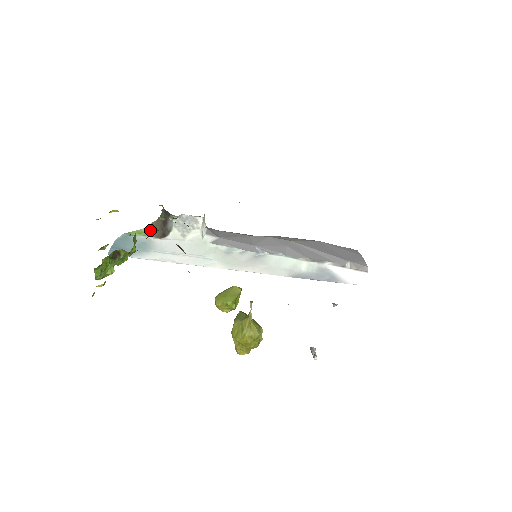
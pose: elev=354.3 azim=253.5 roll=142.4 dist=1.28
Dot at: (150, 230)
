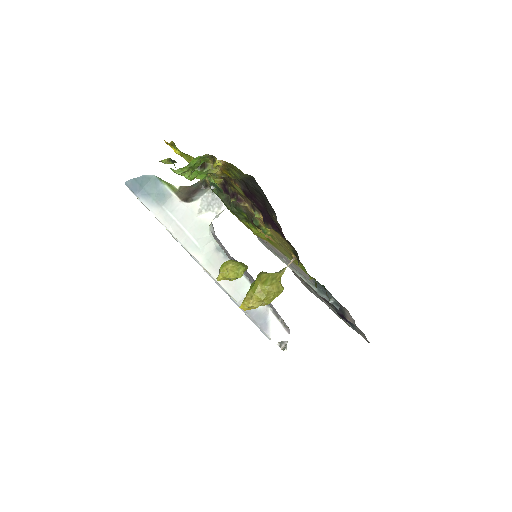
Dot at: (177, 189)
